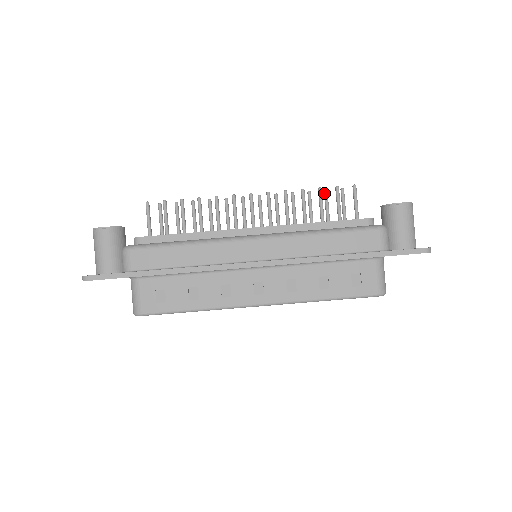
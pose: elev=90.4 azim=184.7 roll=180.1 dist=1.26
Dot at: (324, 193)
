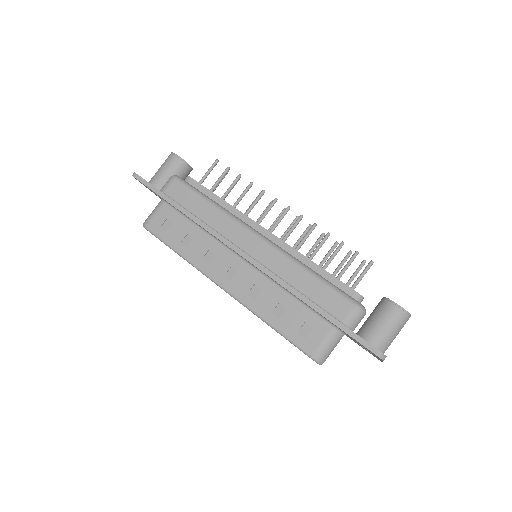
Dot at: (348, 252)
